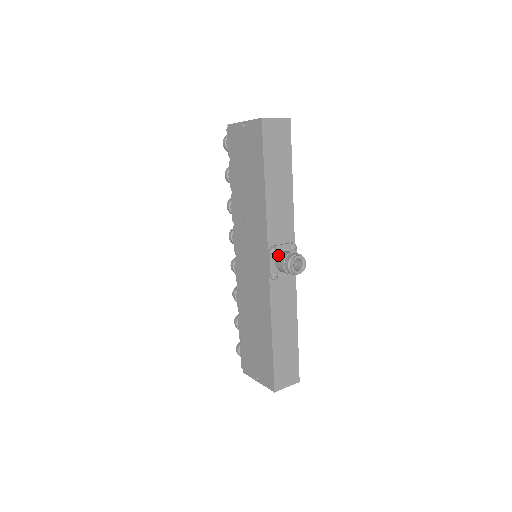
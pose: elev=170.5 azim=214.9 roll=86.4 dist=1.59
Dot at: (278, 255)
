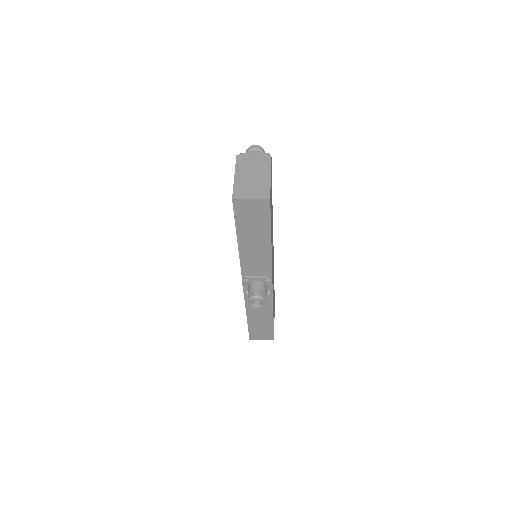
Dot at: (250, 283)
